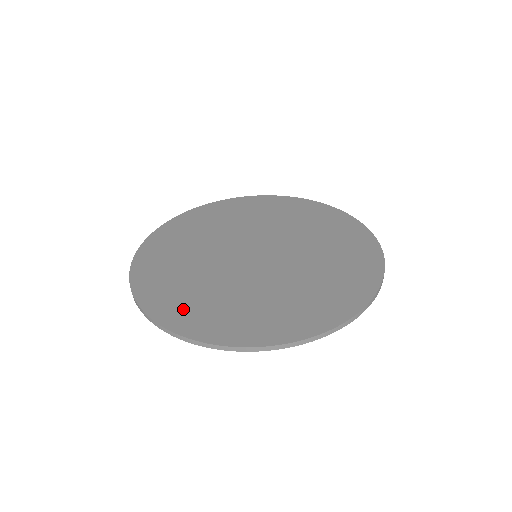
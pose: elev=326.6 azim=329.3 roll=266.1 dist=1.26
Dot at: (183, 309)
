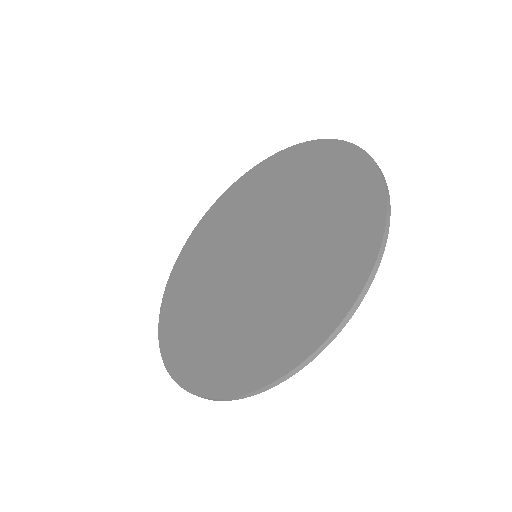
Dot at: (193, 357)
